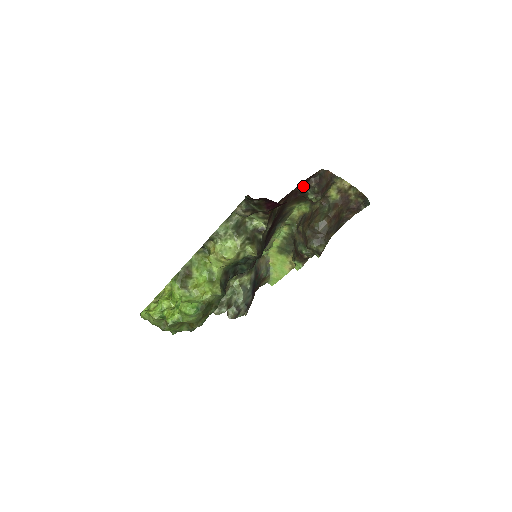
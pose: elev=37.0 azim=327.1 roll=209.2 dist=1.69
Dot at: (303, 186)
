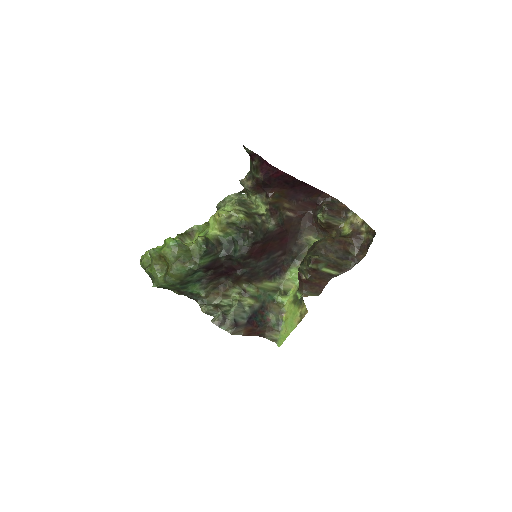
Dot at: (316, 208)
